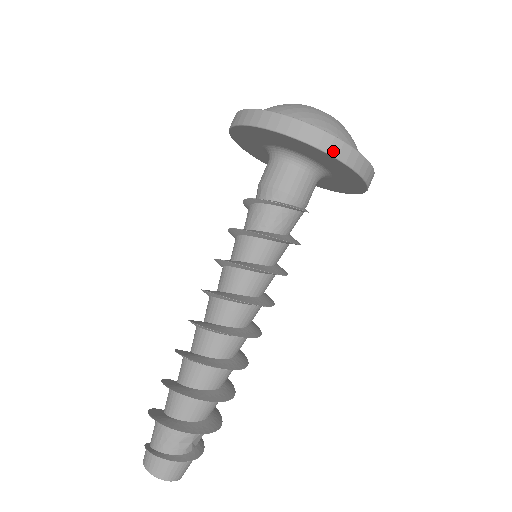
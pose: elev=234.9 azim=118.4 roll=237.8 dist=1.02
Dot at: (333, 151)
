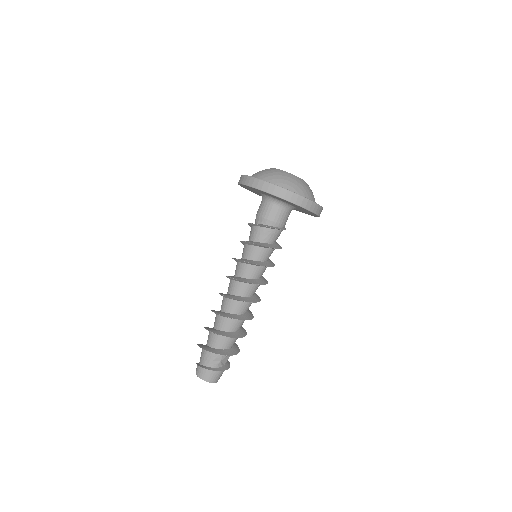
Dot at: (287, 198)
